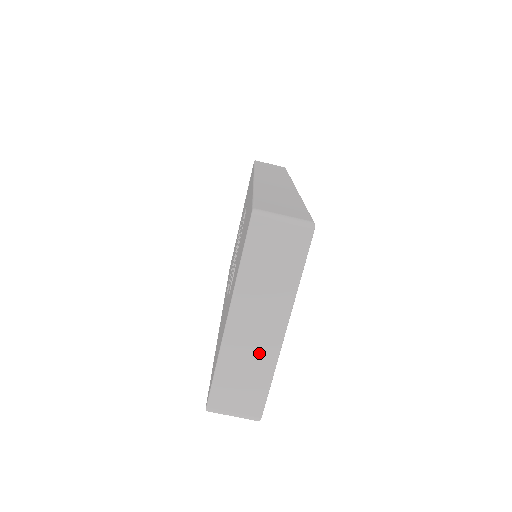
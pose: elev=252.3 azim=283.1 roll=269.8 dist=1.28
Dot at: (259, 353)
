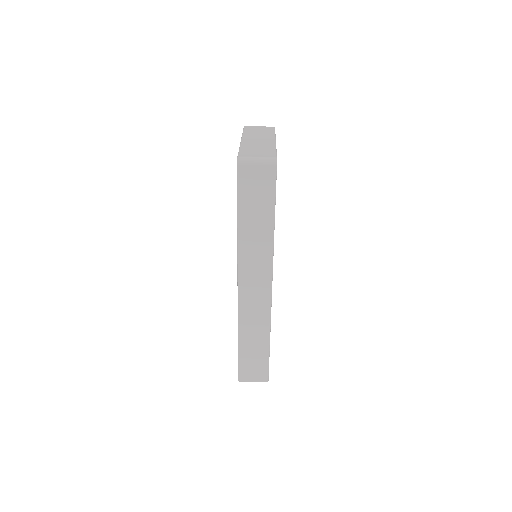
Dot at: (264, 144)
